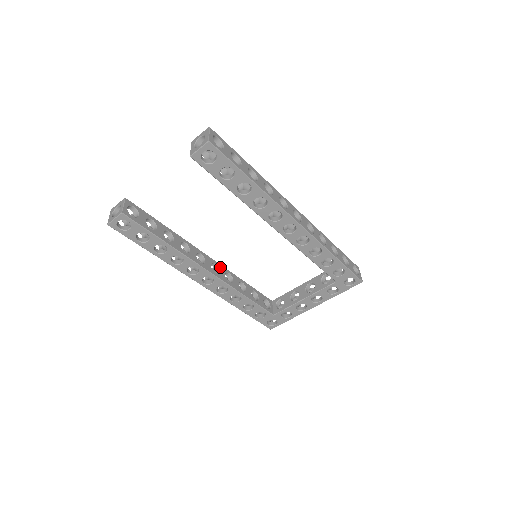
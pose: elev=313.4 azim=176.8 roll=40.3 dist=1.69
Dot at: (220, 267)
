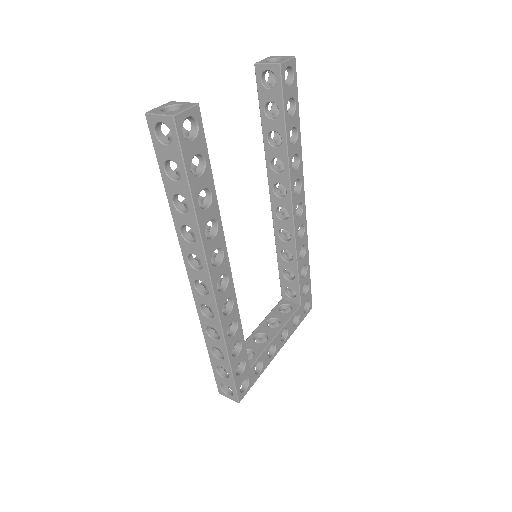
Dot at: occluded
